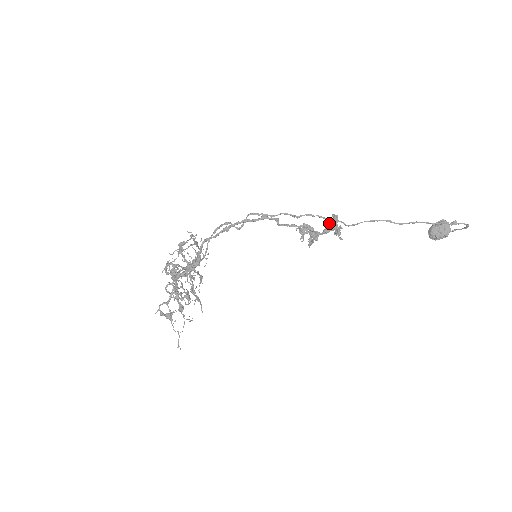
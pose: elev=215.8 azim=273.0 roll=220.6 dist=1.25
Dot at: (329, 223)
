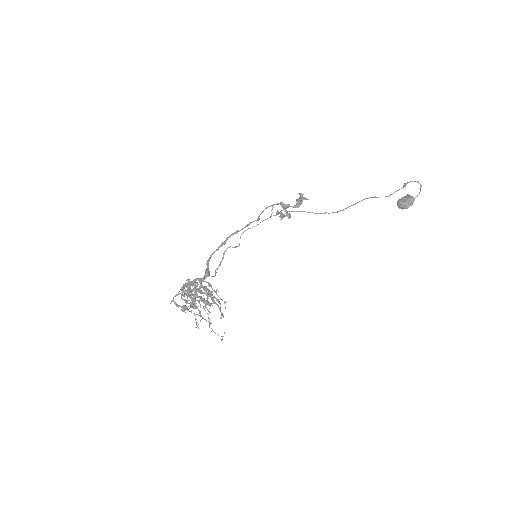
Dot at: occluded
